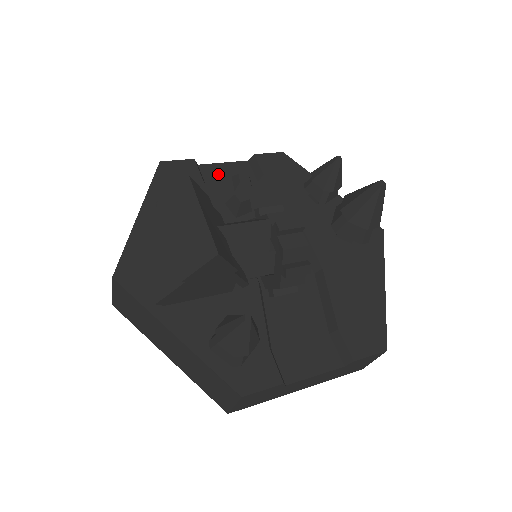
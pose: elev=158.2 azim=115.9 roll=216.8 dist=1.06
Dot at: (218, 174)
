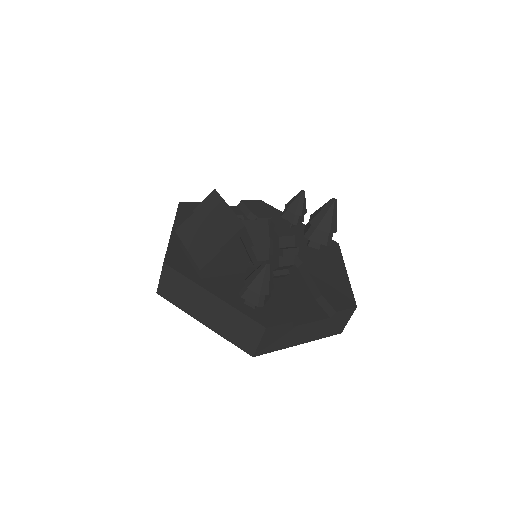
Dot at: occluded
